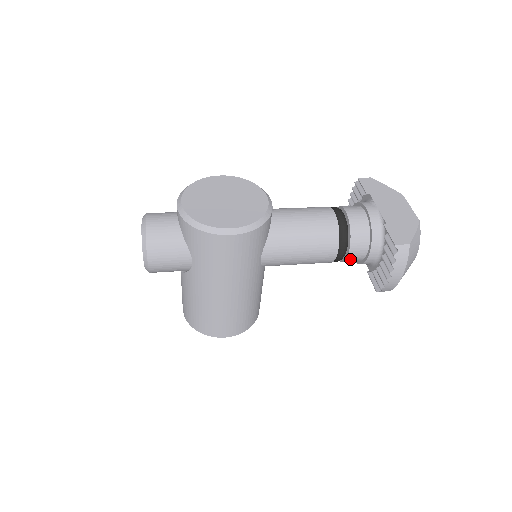
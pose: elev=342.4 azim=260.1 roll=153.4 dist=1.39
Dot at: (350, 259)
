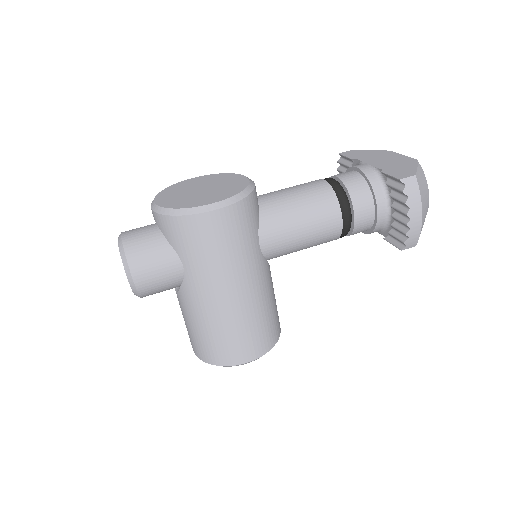
Dot at: (359, 225)
